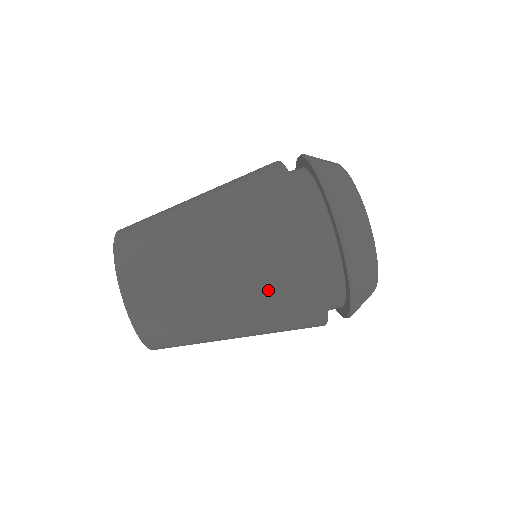
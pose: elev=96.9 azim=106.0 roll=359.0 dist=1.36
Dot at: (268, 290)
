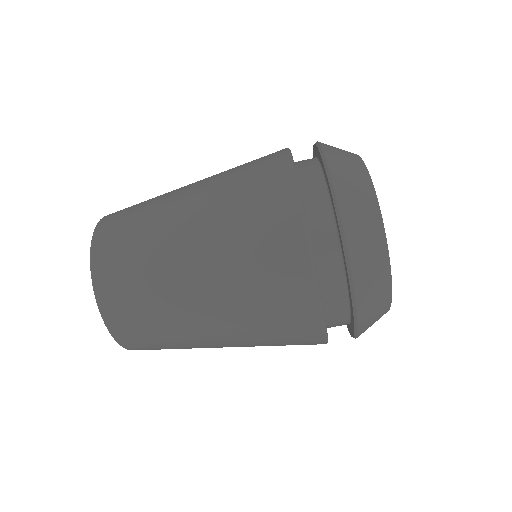
Dot at: (265, 337)
